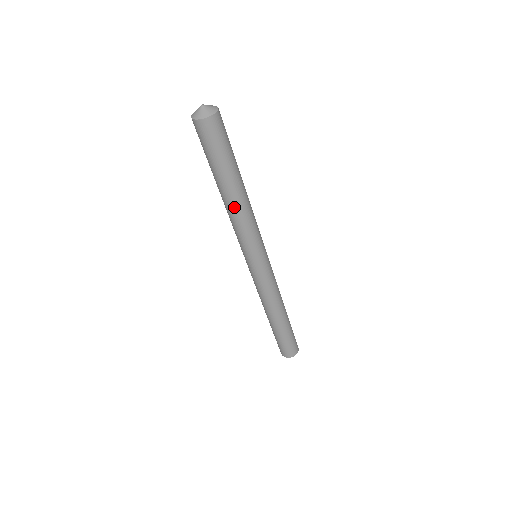
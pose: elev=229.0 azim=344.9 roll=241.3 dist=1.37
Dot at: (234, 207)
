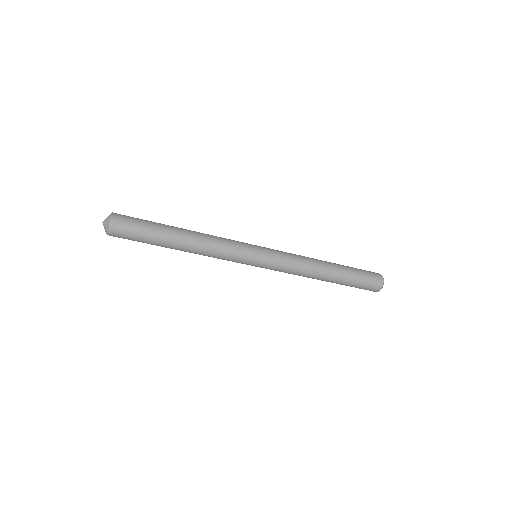
Dot at: occluded
